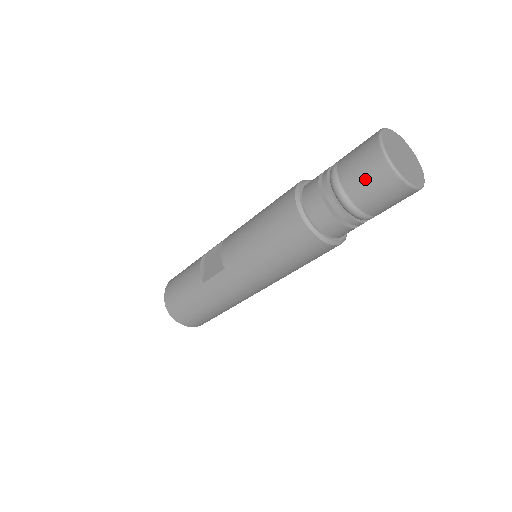
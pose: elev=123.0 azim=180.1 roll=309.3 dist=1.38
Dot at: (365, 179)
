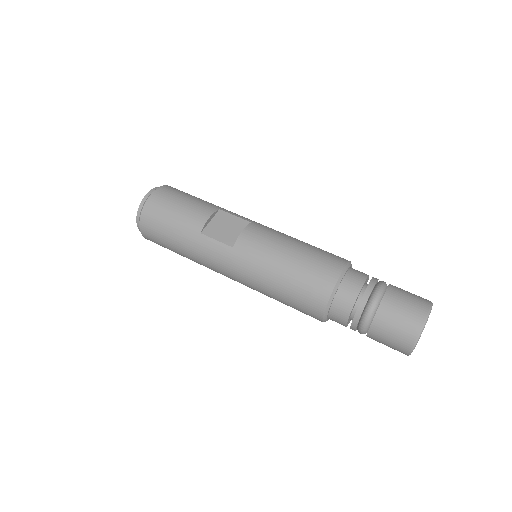
Dot at: (396, 324)
